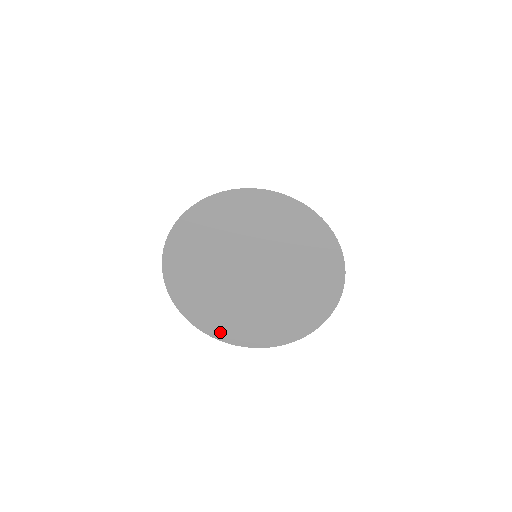
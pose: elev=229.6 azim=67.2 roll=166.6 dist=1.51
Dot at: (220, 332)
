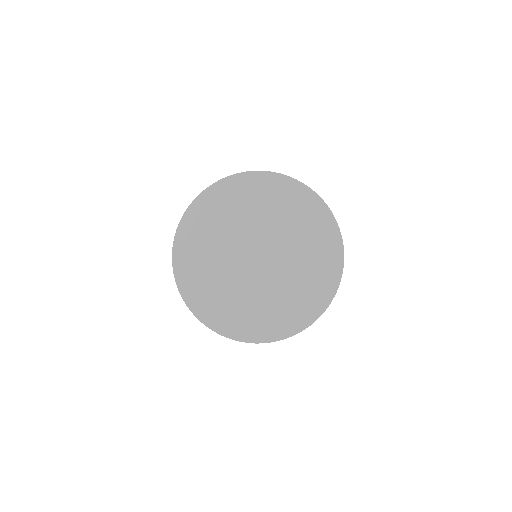
Dot at: (274, 332)
